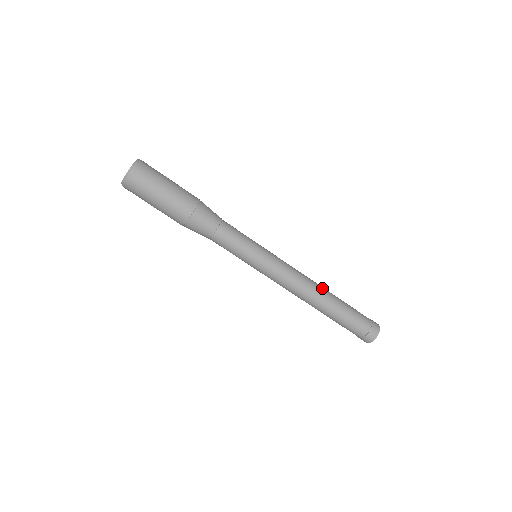
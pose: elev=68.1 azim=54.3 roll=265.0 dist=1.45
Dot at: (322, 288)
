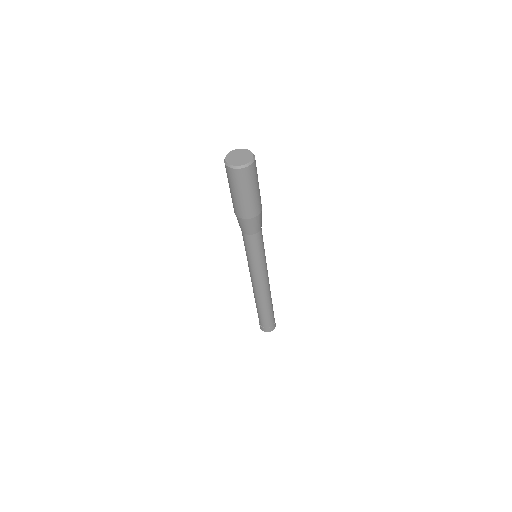
Dot at: occluded
